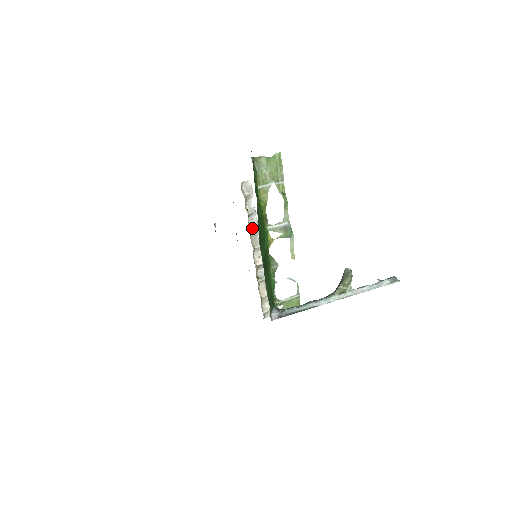
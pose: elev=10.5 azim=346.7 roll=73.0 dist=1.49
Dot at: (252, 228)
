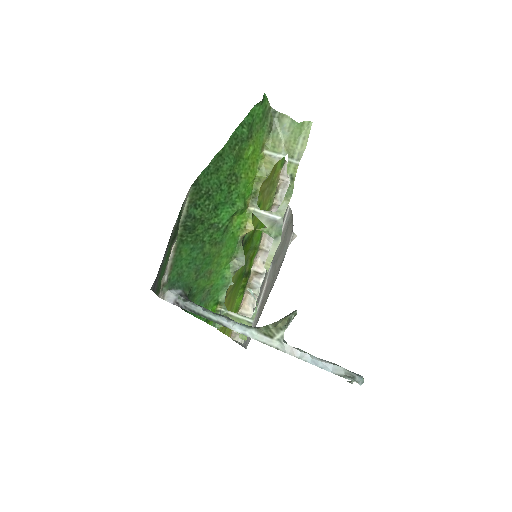
Dot at: occluded
